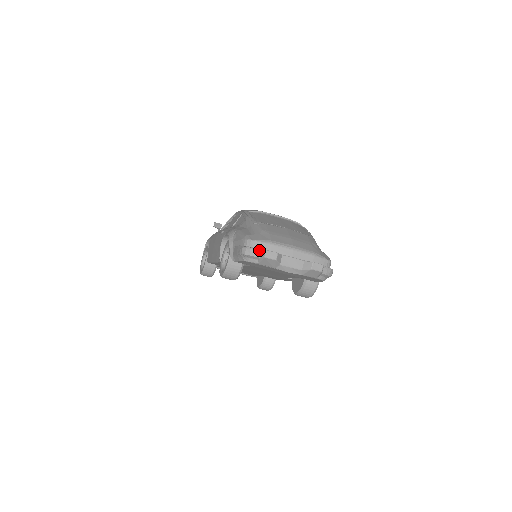
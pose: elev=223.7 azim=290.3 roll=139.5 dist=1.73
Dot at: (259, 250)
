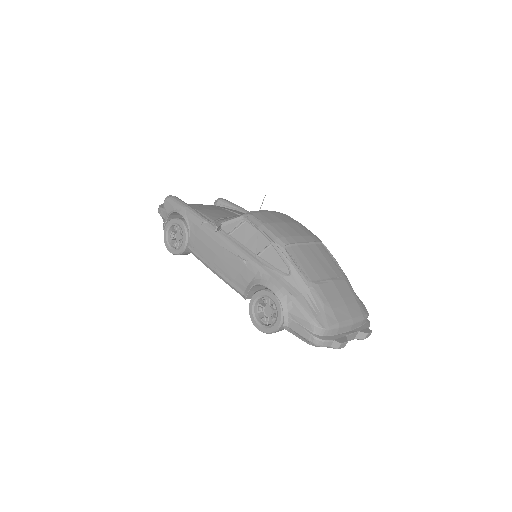
Dot at: (332, 341)
